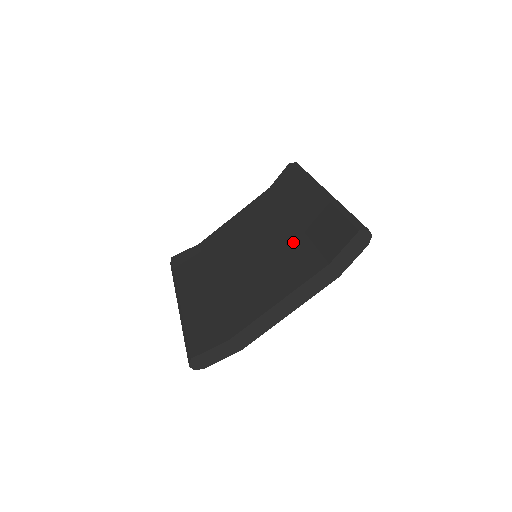
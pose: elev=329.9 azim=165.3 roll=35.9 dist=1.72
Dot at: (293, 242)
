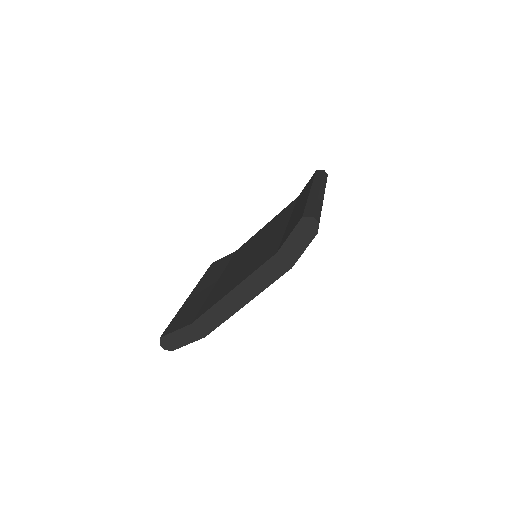
Dot at: (274, 238)
